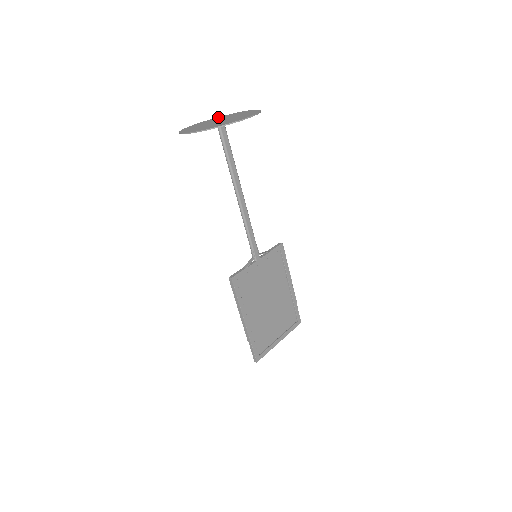
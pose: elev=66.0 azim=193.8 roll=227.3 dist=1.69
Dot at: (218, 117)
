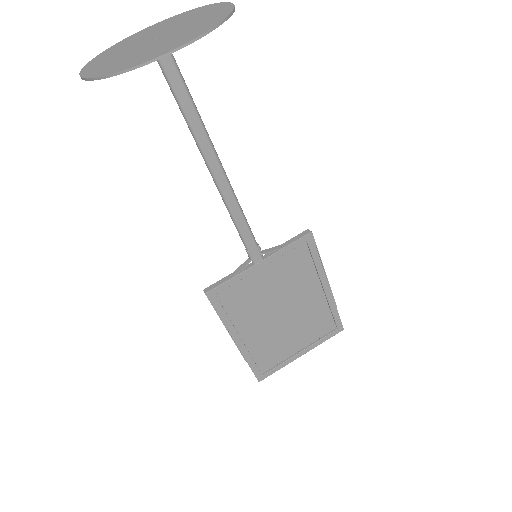
Dot at: (183, 13)
